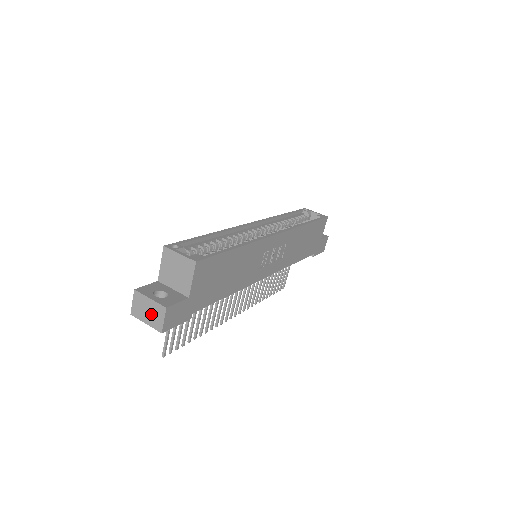
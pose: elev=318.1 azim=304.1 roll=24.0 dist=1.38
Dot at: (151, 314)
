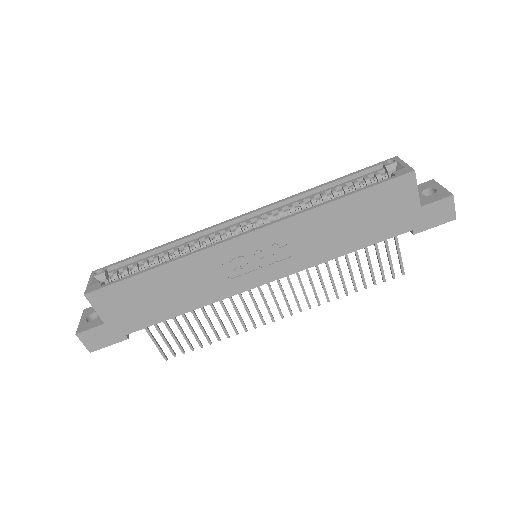
Dot at: occluded
